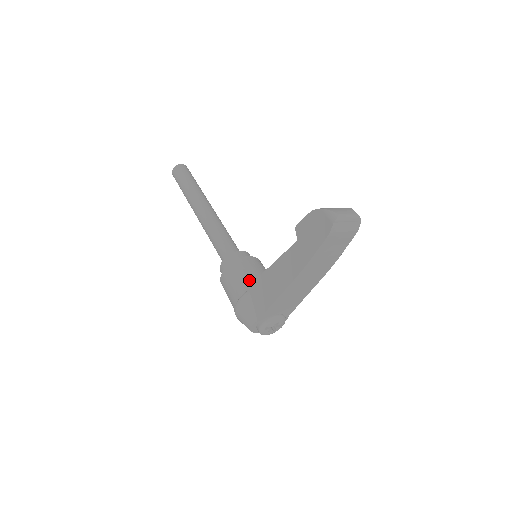
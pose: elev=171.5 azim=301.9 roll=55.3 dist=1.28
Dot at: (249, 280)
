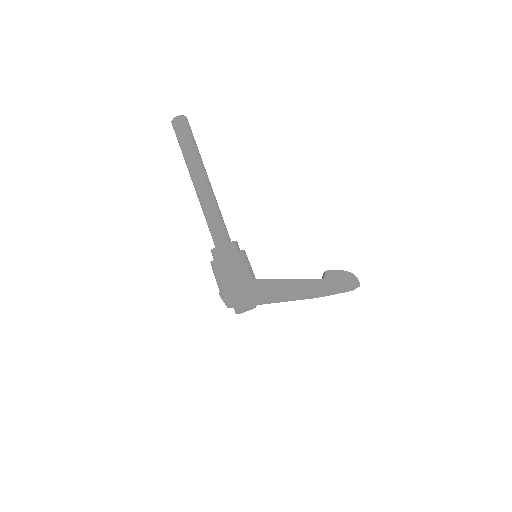
Dot at: (250, 273)
